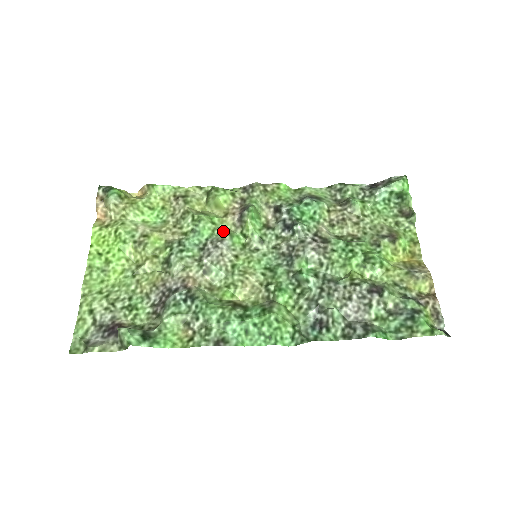
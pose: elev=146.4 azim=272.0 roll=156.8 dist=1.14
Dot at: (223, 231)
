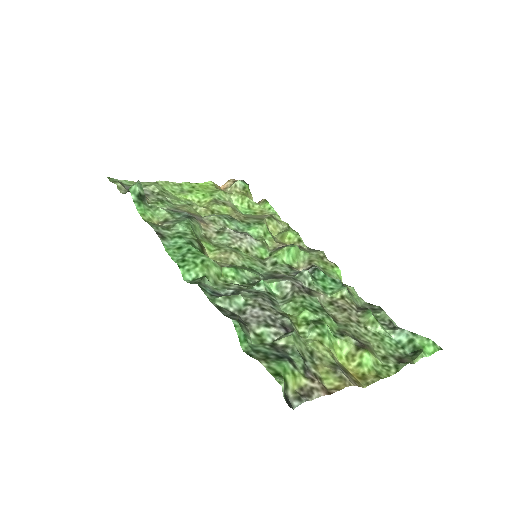
Dot at: (263, 241)
